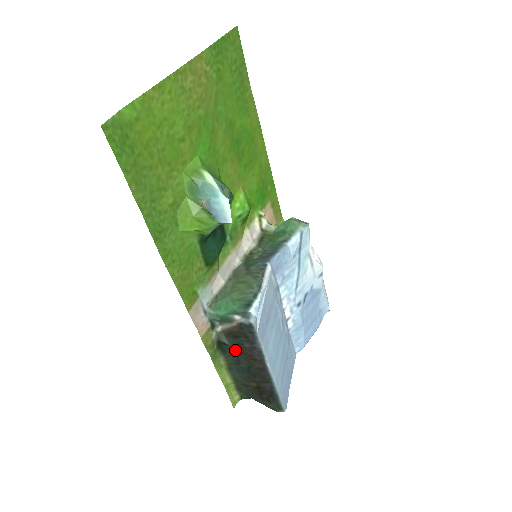
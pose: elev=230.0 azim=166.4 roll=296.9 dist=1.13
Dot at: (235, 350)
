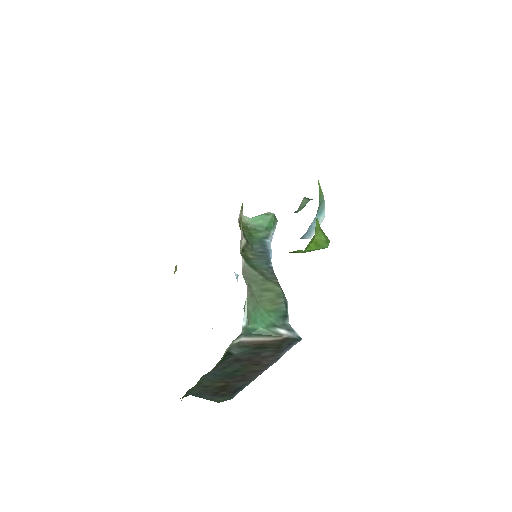
Dot at: (237, 358)
